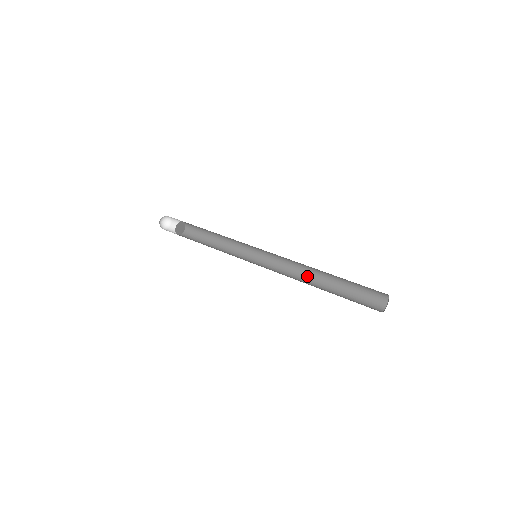
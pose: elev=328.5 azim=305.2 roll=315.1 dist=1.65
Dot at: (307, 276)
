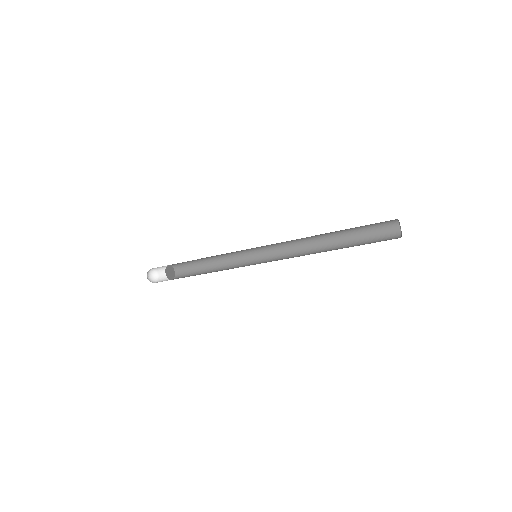
Dot at: occluded
